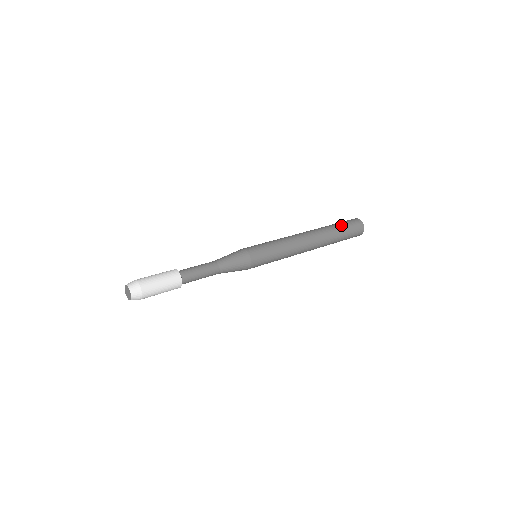
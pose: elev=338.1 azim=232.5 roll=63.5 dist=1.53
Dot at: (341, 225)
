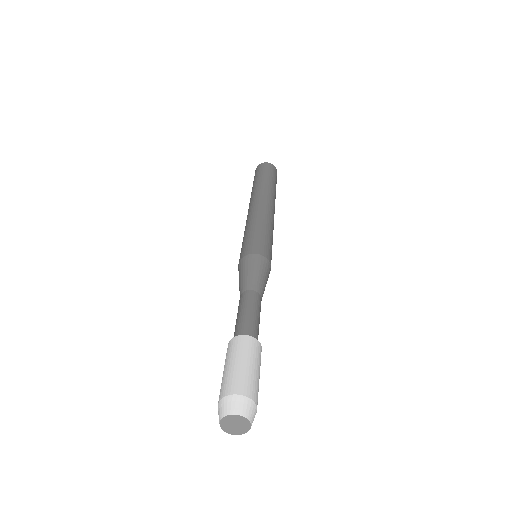
Dot at: (260, 176)
